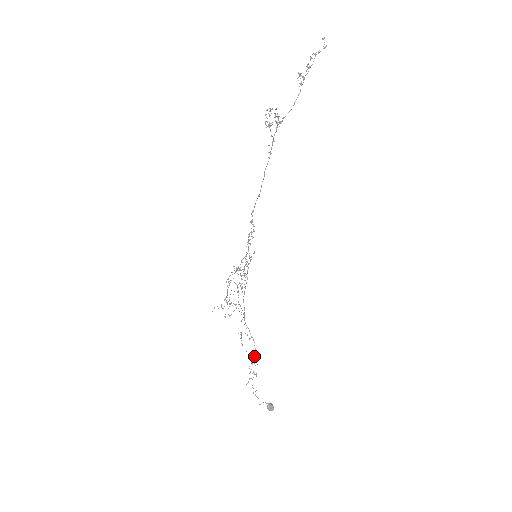
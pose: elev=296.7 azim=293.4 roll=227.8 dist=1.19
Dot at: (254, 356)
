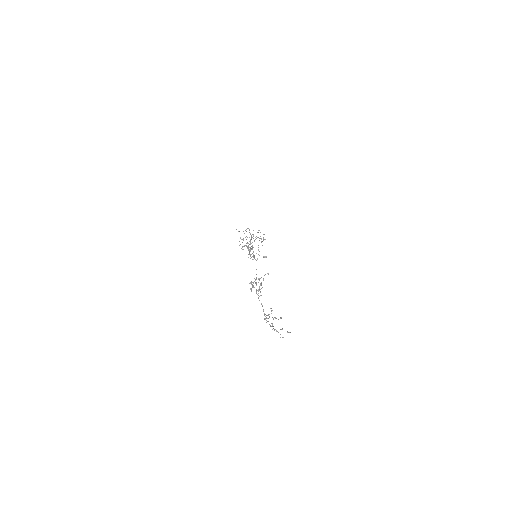
Dot at: occluded
